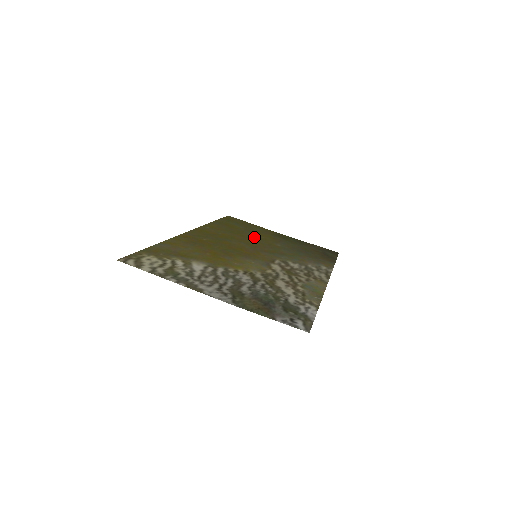
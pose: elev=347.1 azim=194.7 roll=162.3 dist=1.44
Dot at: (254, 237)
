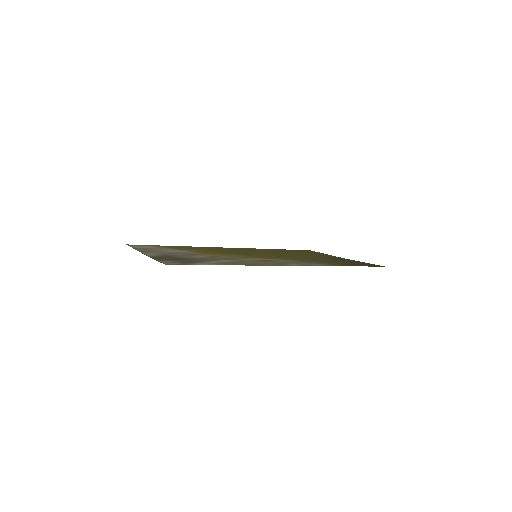
Dot at: occluded
